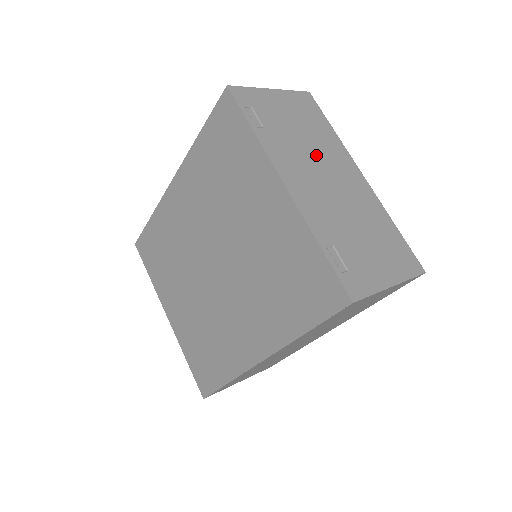
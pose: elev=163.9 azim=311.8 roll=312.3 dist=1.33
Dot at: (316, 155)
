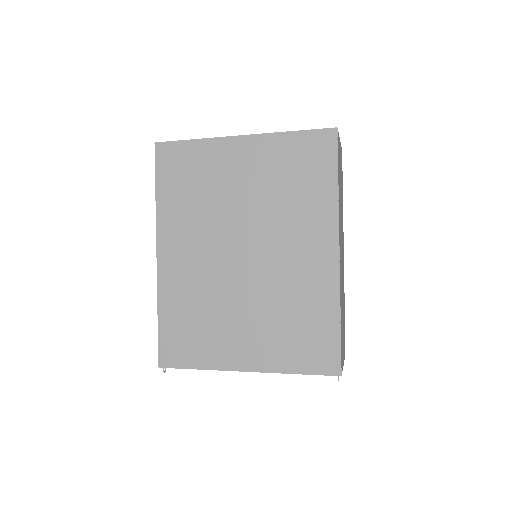
Dot at: occluded
